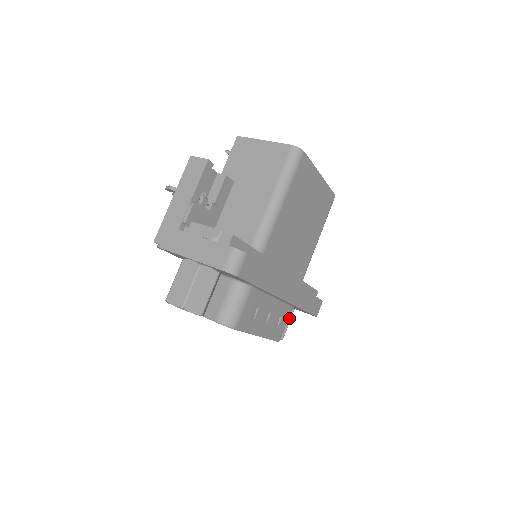
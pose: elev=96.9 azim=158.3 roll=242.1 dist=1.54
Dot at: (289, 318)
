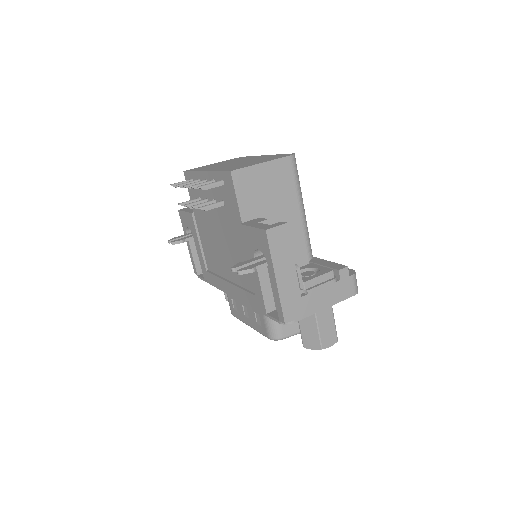
Dot at: occluded
